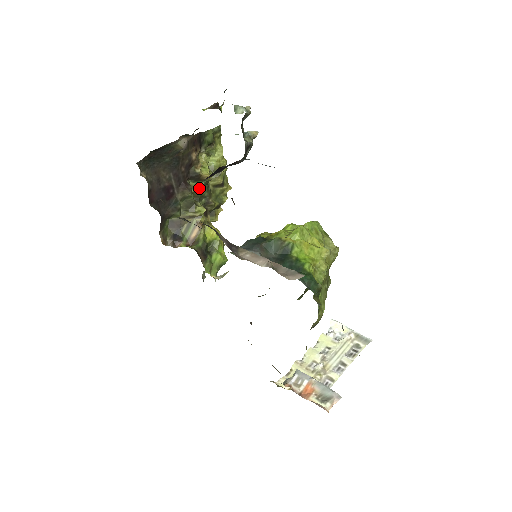
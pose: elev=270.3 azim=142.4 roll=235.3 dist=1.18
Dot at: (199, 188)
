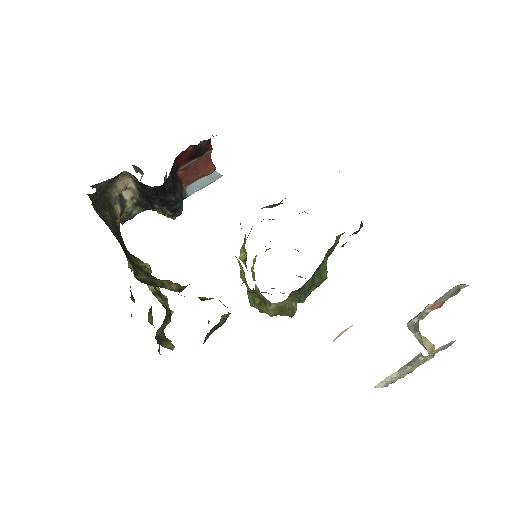
Dot at: occluded
